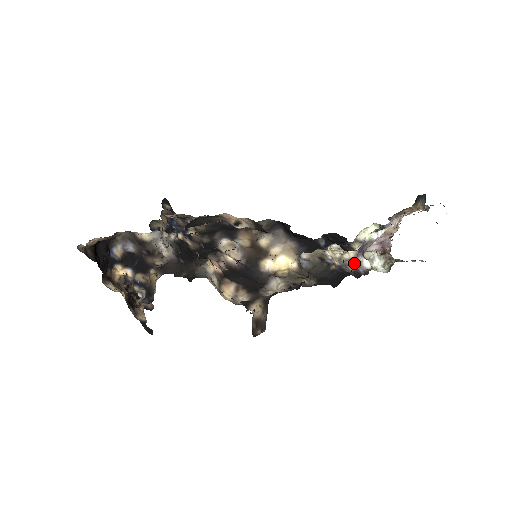
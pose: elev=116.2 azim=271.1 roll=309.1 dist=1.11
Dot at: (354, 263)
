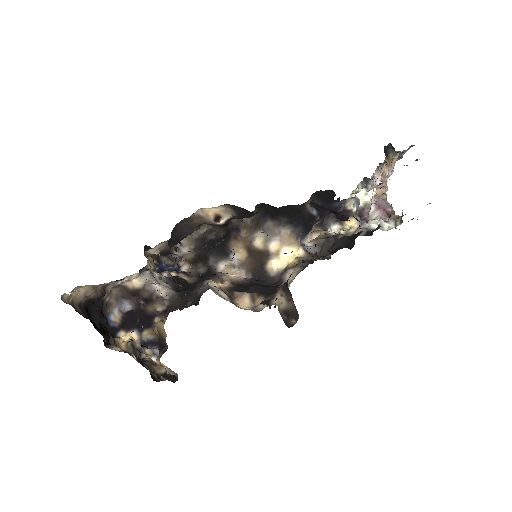
Dot at: (362, 230)
